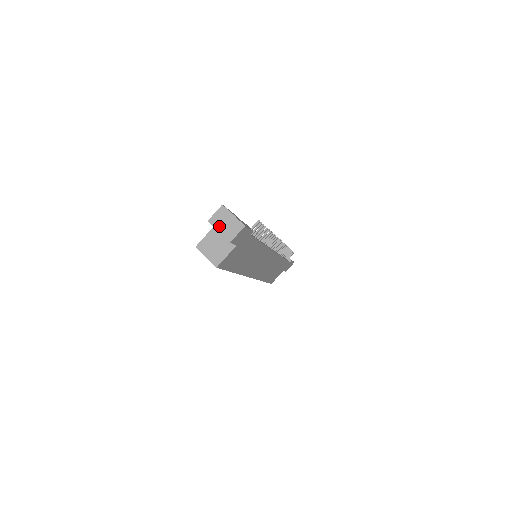
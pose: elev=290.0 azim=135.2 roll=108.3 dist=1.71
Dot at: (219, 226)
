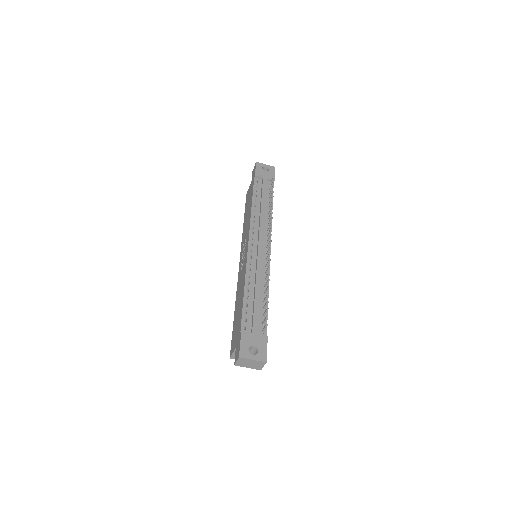
Dot at: (246, 366)
